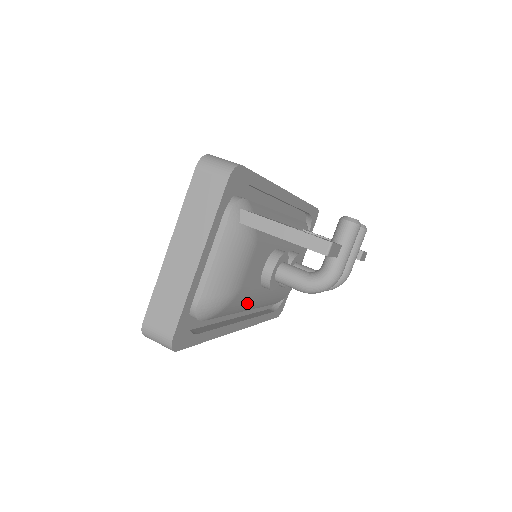
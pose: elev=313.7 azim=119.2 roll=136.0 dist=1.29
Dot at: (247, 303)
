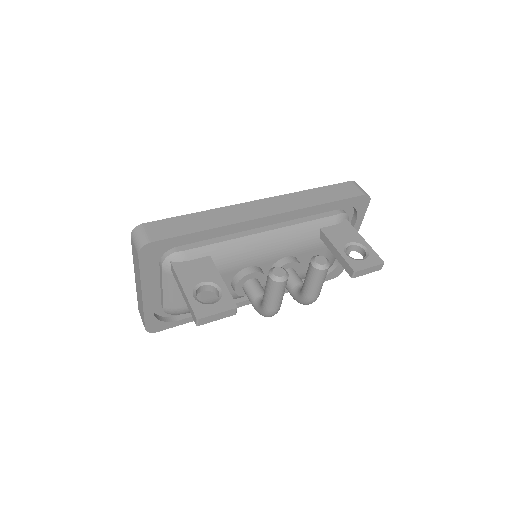
Dot at: occluded
